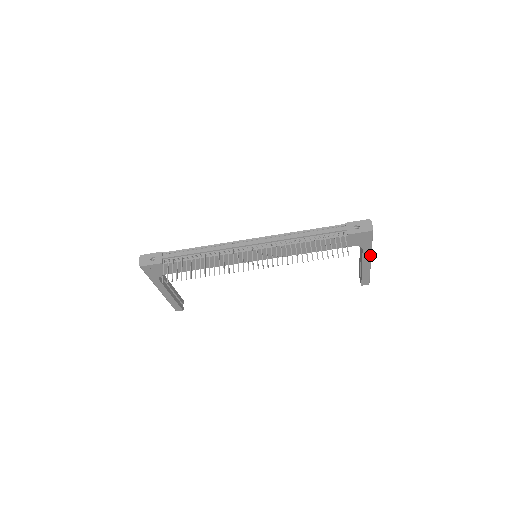
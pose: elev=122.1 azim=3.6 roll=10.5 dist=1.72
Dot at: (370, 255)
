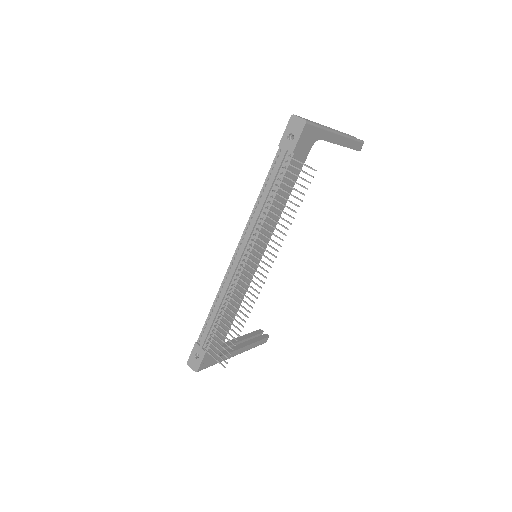
Dot at: (333, 132)
